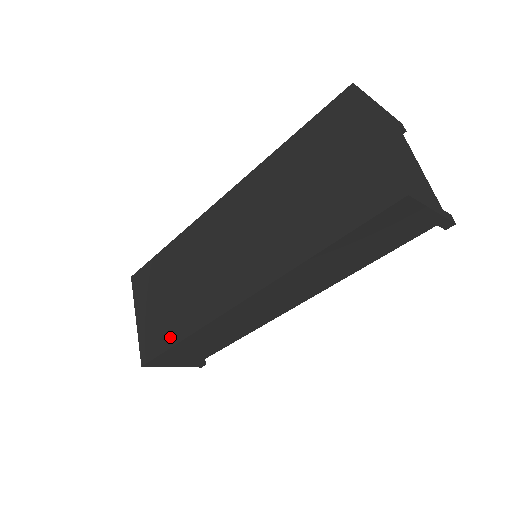
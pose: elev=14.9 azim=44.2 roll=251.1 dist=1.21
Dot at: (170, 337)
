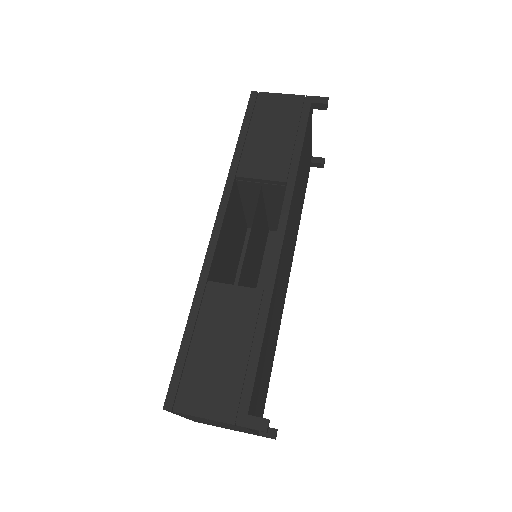
Dot at: occluded
